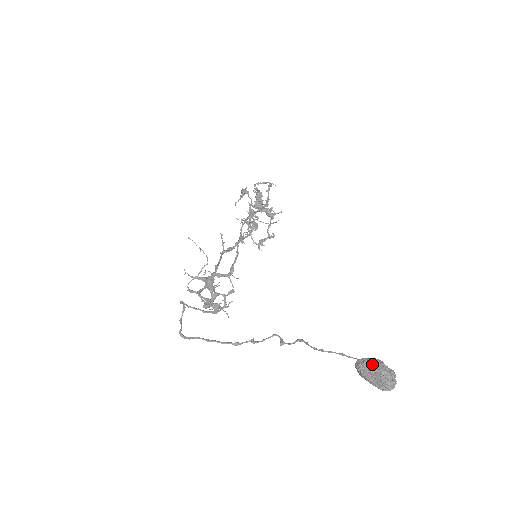
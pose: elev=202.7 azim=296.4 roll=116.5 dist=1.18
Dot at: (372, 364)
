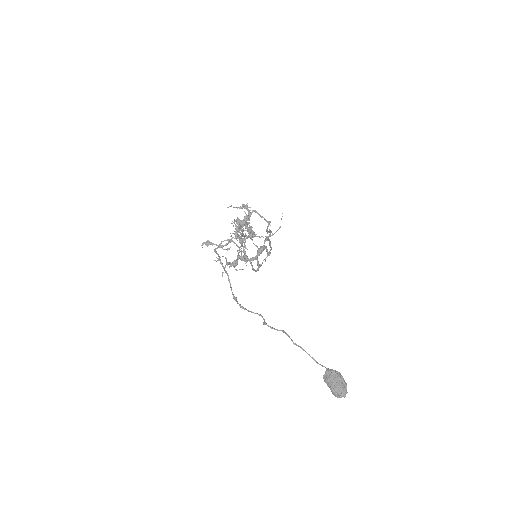
Dot at: (341, 376)
